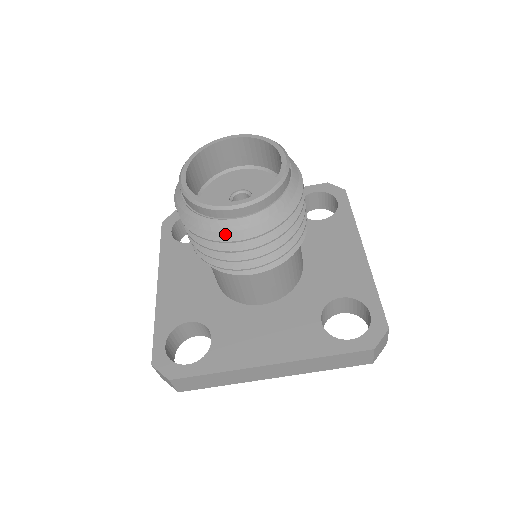
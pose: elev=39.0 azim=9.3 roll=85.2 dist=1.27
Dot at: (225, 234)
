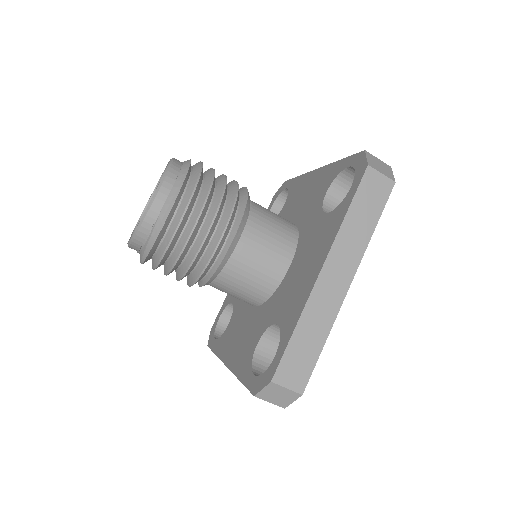
Dot at: (173, 225)
